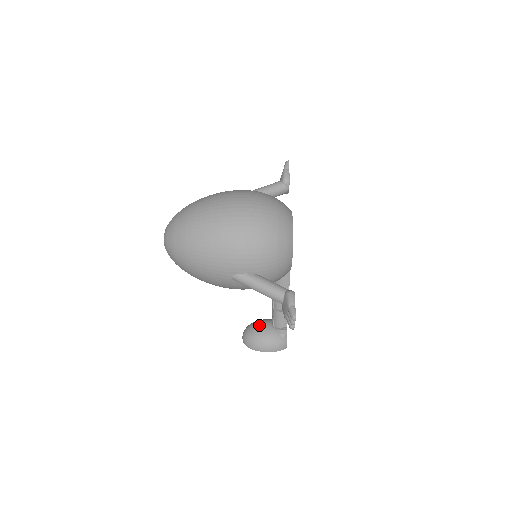
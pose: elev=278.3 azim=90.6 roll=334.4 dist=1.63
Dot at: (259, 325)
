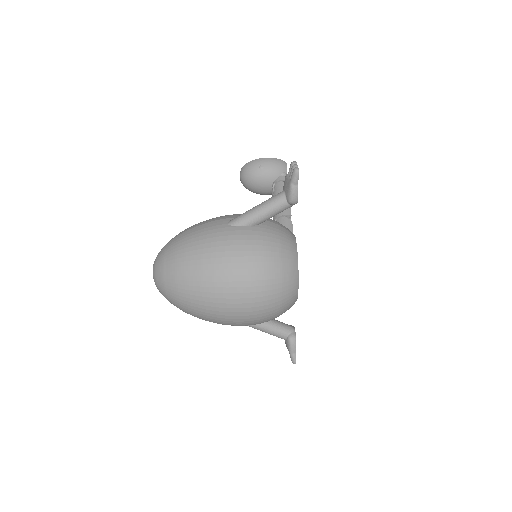
Dot at: occluded
